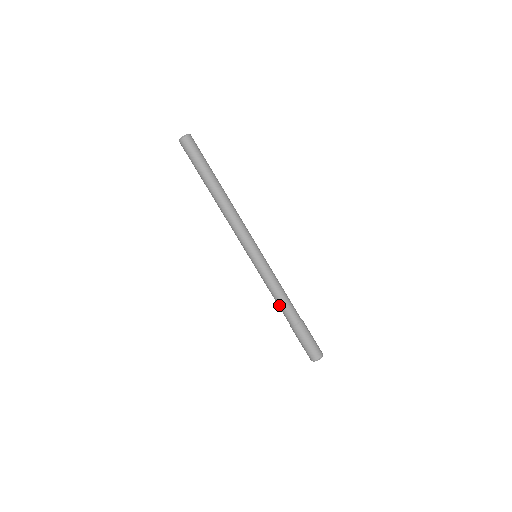
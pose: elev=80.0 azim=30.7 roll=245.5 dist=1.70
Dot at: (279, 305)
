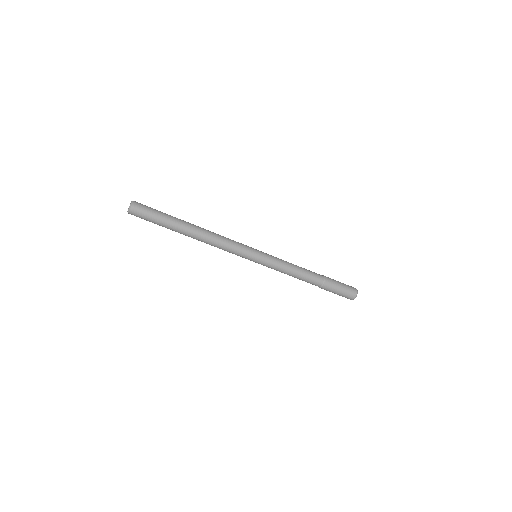
Dot at: occluded
